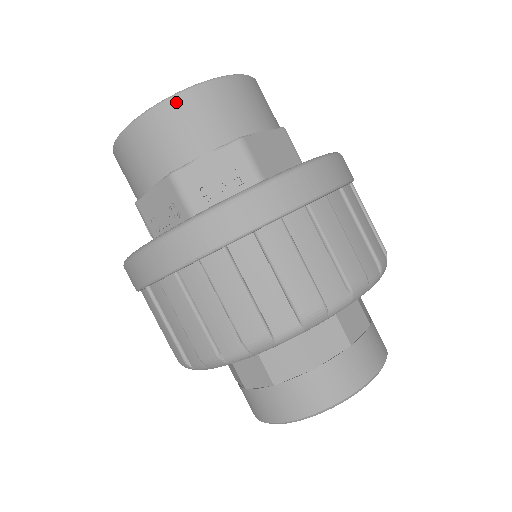
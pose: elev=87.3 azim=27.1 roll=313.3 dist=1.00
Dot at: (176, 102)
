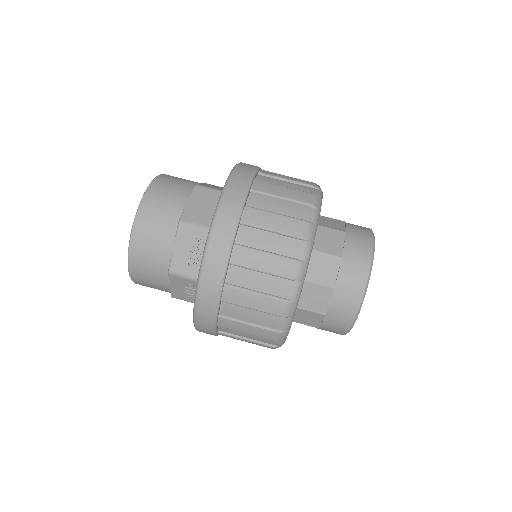
Dot at: (135, 239)
